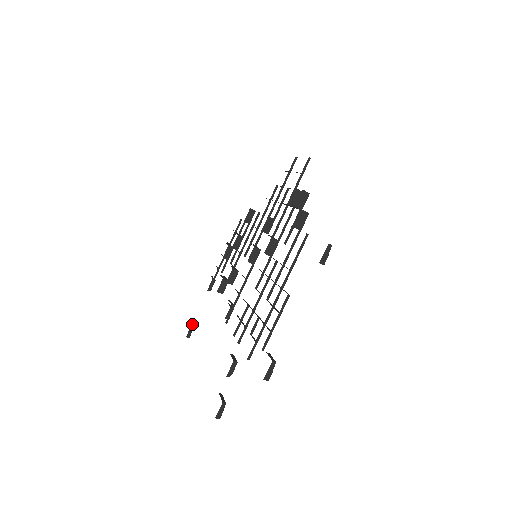
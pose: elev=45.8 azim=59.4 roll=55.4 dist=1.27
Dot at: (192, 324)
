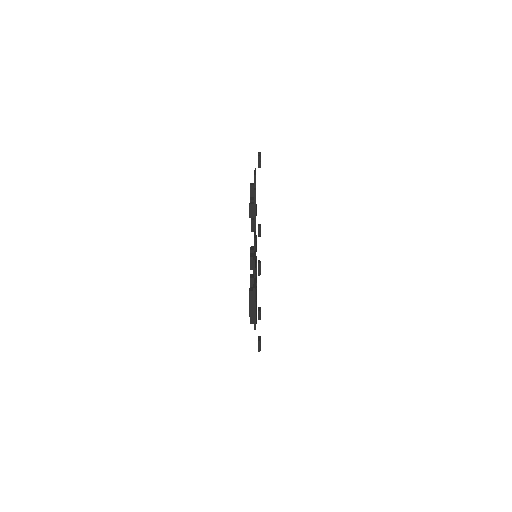
Dot at: occluded
